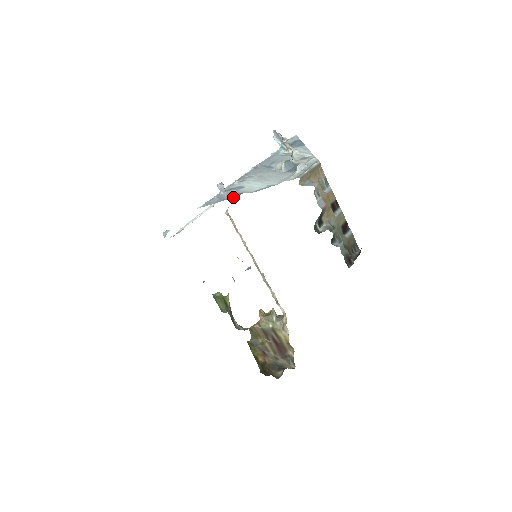
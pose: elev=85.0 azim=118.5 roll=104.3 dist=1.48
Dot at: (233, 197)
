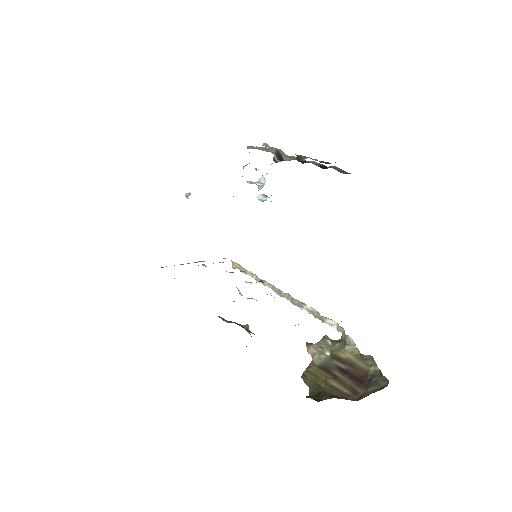
Dot at: occluded
